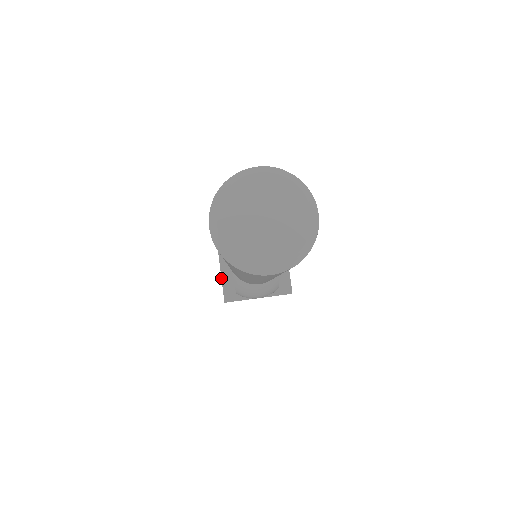
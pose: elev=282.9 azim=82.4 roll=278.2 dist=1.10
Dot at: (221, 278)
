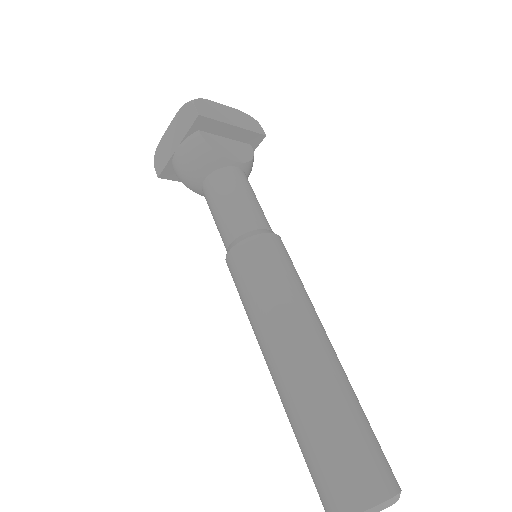
Dot at: occluded
